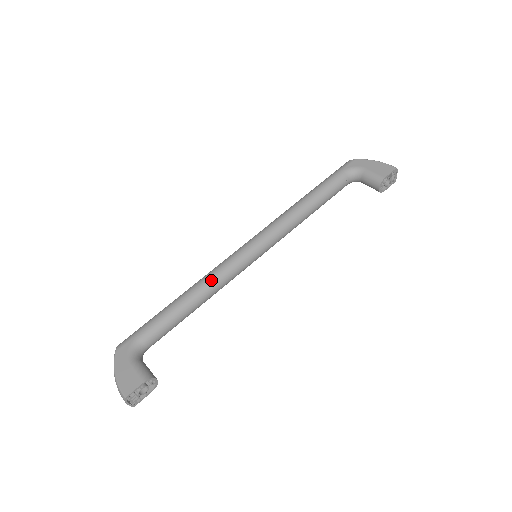
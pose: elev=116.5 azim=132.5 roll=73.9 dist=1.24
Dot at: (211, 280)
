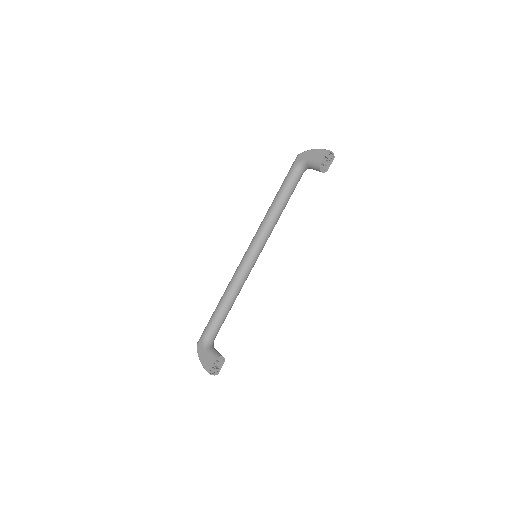
Dot at: (233, 284)
